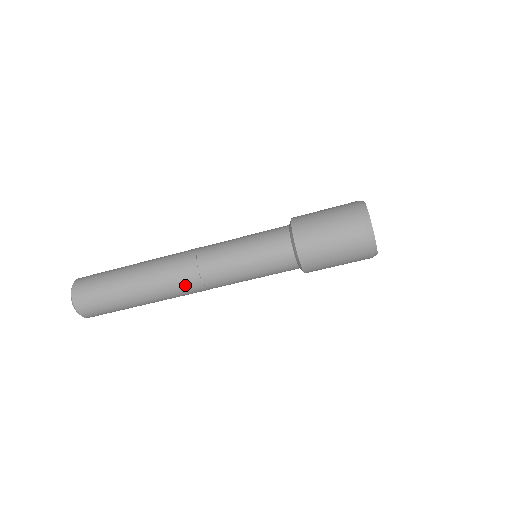
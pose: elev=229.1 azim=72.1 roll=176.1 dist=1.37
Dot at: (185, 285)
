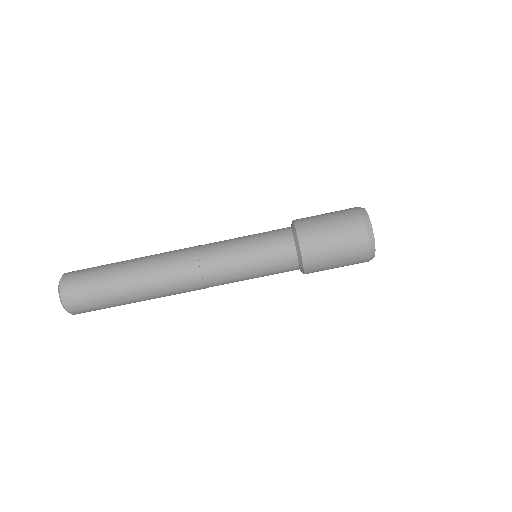
Dot at: (181, 269)
